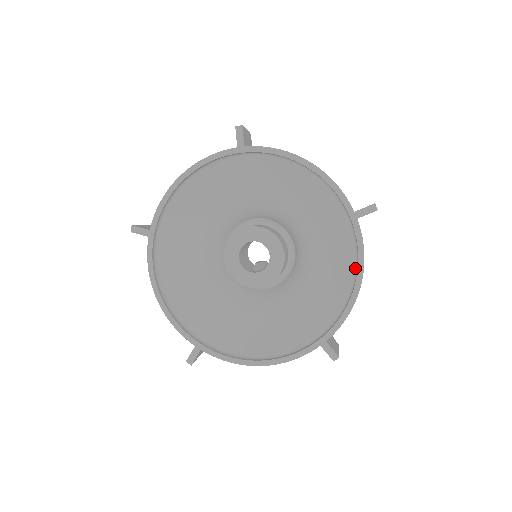
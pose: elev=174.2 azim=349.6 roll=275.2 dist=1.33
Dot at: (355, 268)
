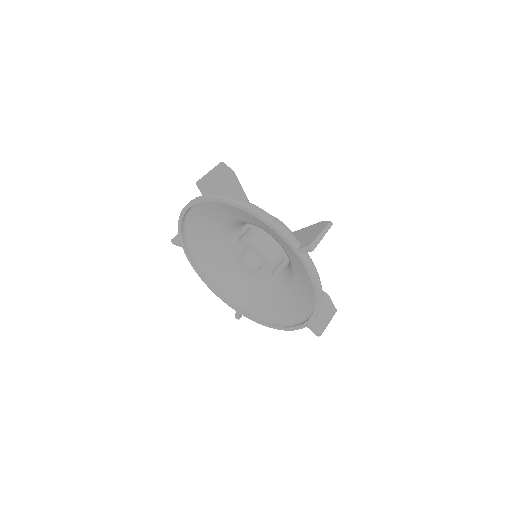
Dot at: occluded
